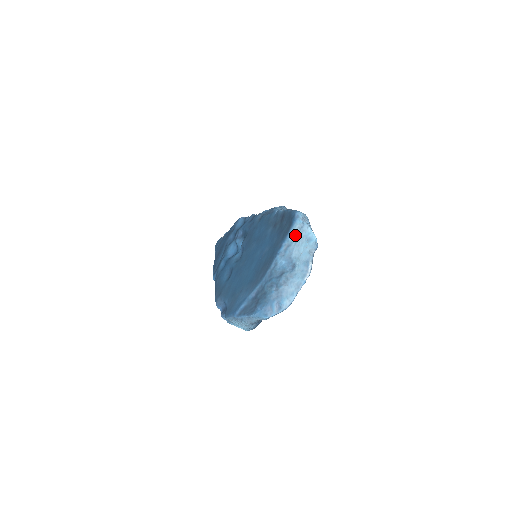
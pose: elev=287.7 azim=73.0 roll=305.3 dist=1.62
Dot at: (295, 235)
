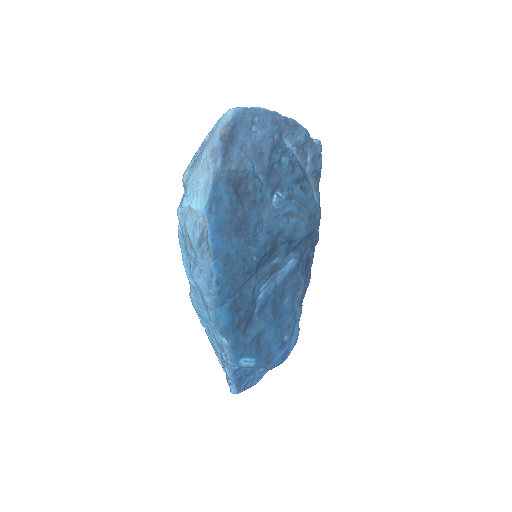
Dot at: occluded
